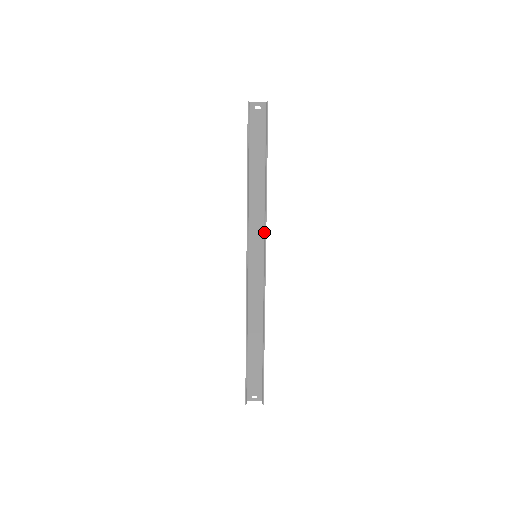
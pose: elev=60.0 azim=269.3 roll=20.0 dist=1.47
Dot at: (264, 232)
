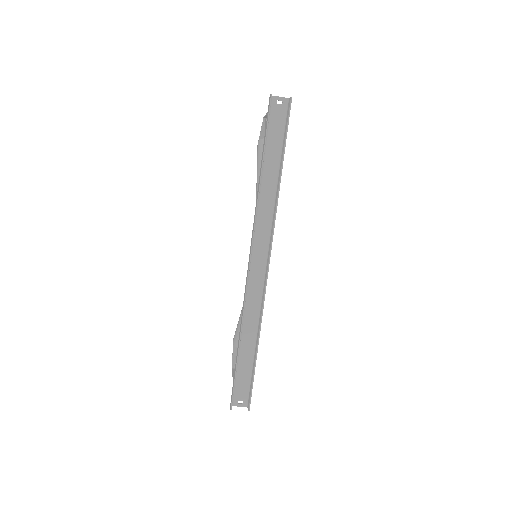
Dot at: (271, 232)
